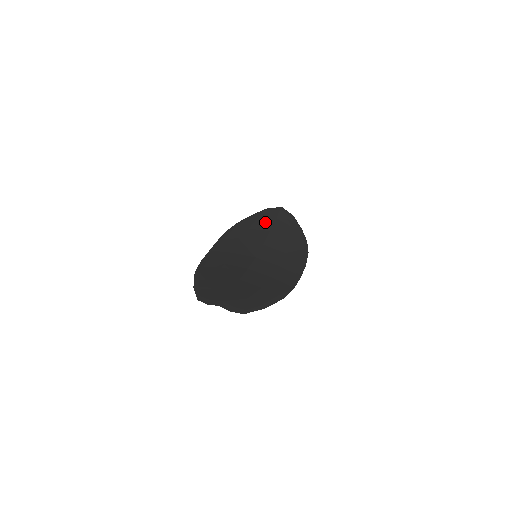
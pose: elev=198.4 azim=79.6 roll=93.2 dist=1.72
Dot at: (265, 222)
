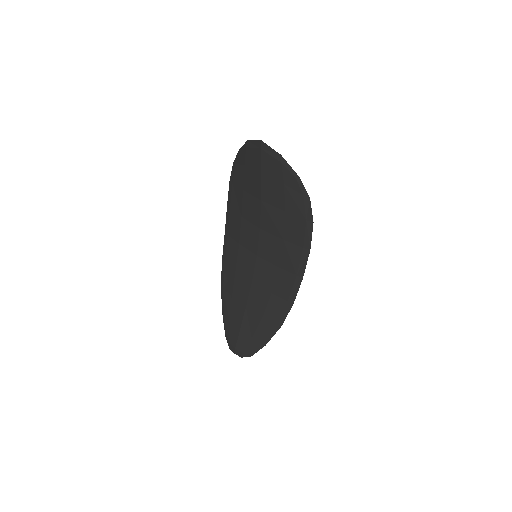
Dot at: (253, 179)
